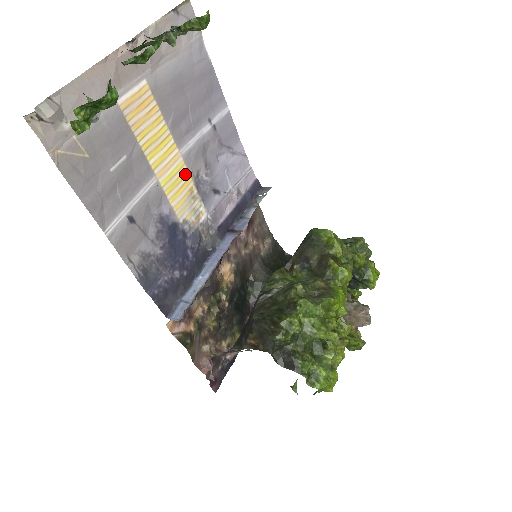
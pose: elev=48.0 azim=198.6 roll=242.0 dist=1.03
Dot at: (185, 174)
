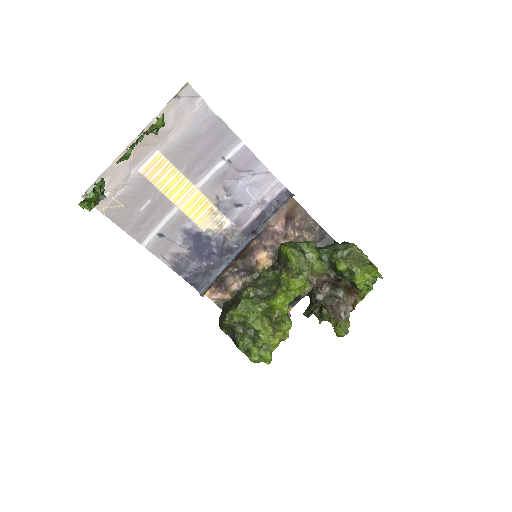
Dot at: (204, 200)
